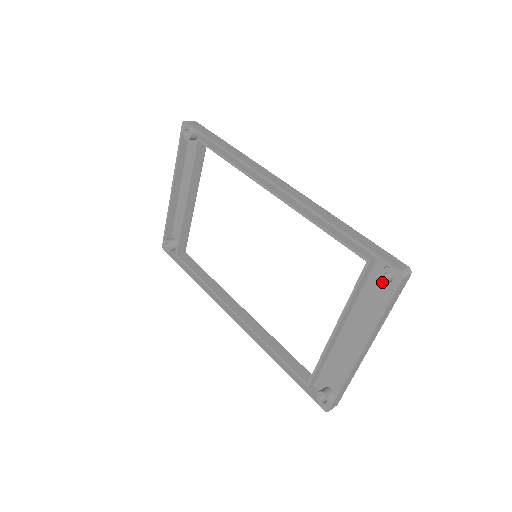
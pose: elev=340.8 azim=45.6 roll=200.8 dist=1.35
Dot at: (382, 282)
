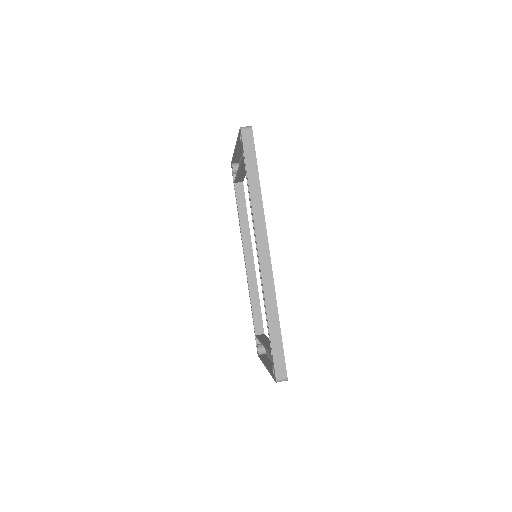
Dot at: (272, 369)
